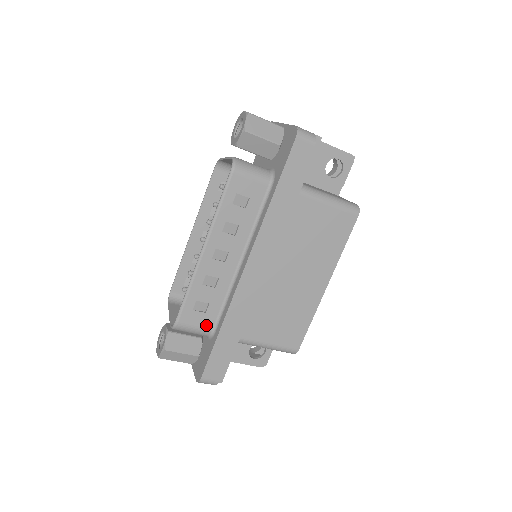
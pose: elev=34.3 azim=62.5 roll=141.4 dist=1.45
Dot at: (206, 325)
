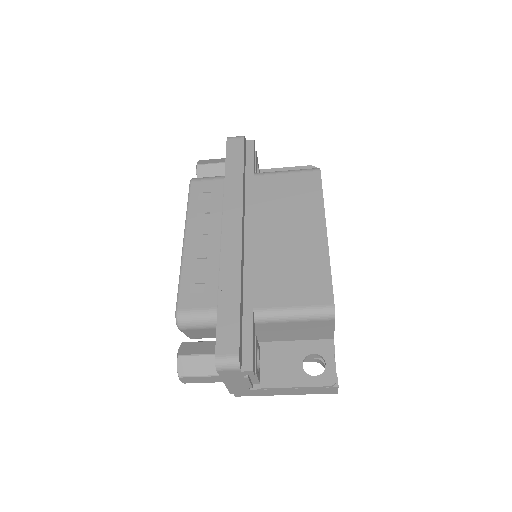
Dot at: (209, 305)
